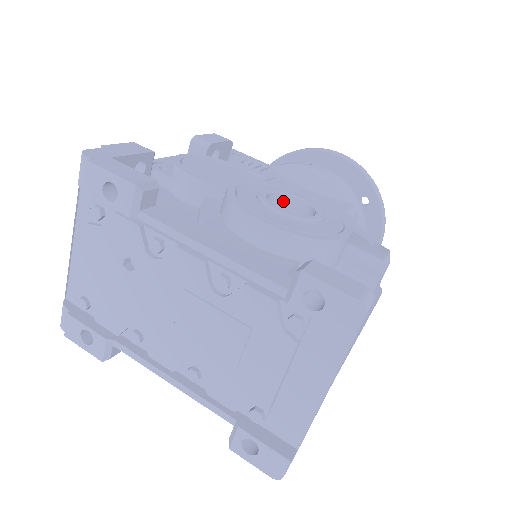
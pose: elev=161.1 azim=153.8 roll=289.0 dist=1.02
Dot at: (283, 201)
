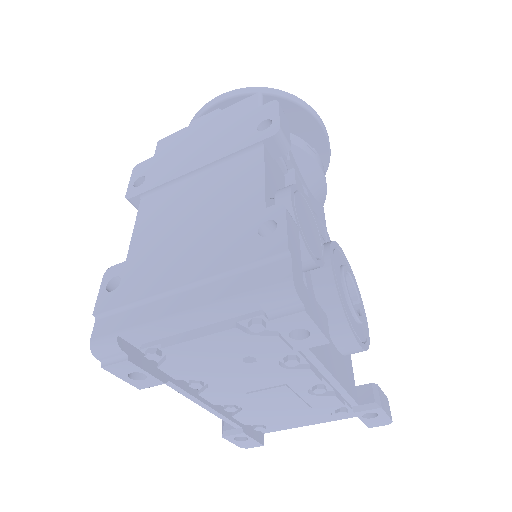
Dot at: occluded
